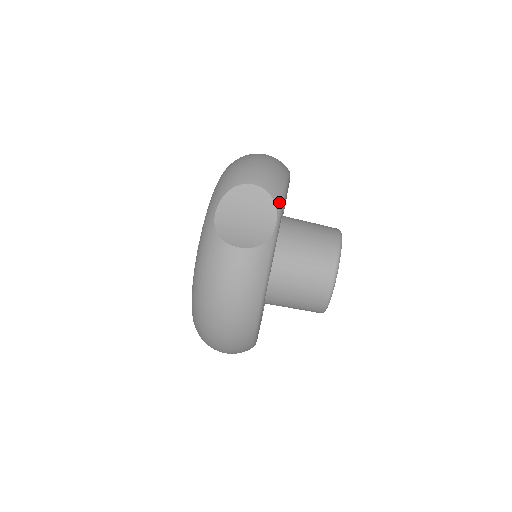
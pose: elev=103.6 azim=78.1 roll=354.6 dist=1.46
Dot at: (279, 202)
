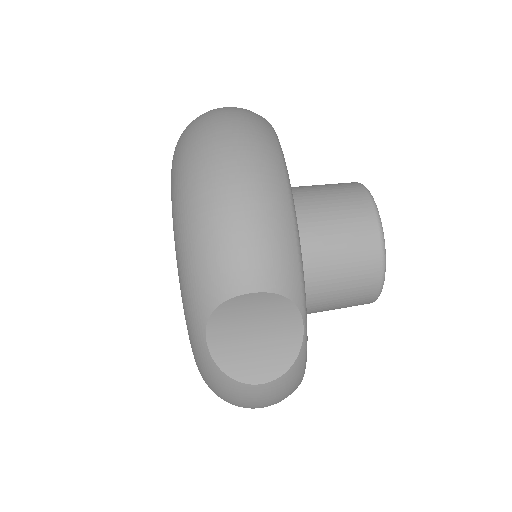
Dot at: (299, 293)
